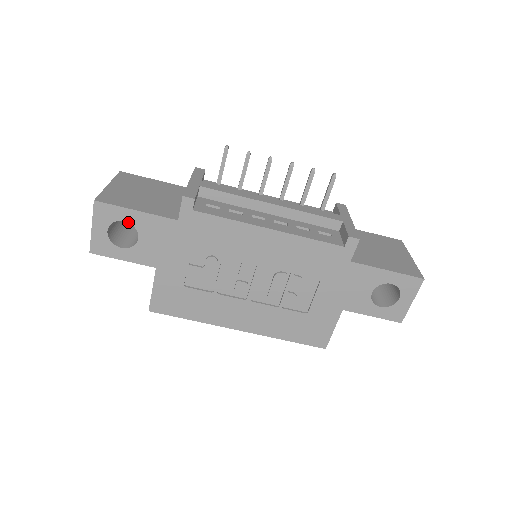
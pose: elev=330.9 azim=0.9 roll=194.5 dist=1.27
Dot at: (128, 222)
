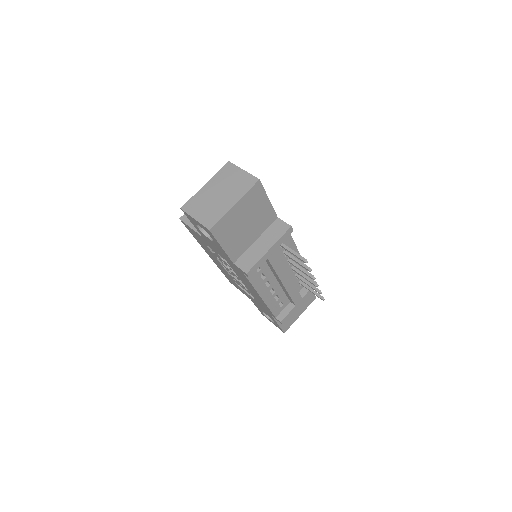
Dot at: (213, 240)
